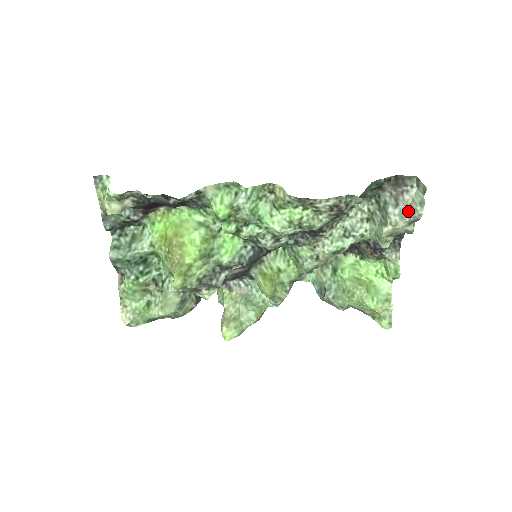
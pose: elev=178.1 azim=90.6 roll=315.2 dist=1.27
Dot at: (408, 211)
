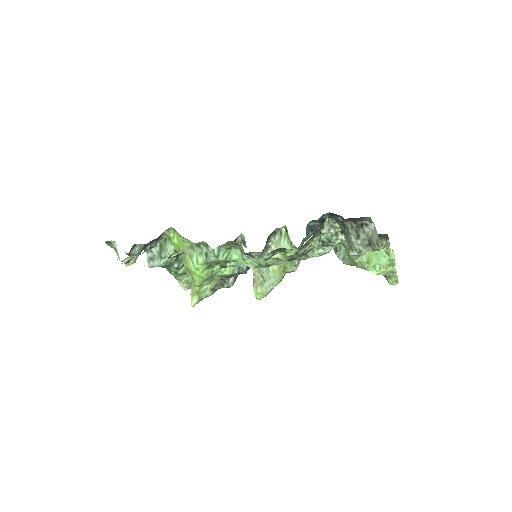
Dot at: (370, 242)
